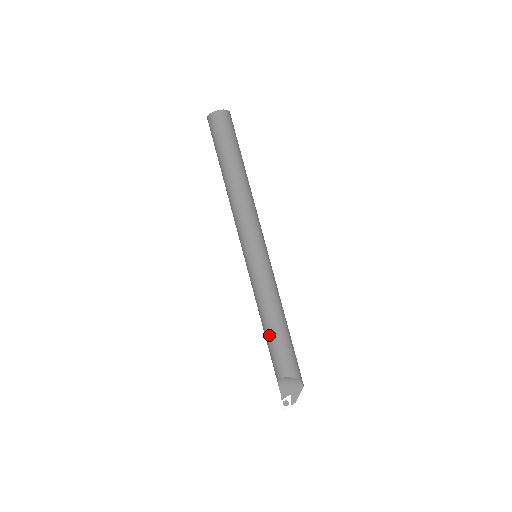
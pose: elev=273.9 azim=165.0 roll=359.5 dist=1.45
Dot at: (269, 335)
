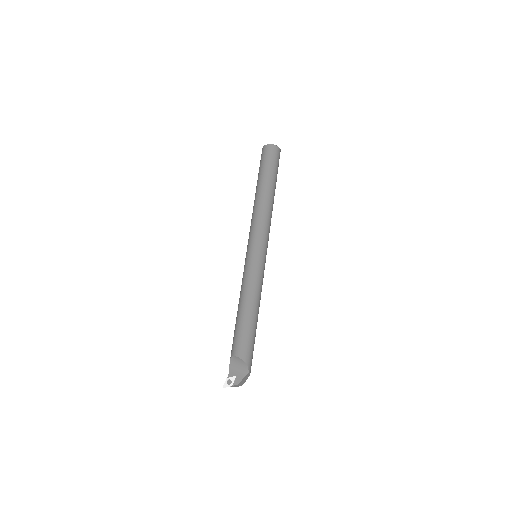
Dot at: (238, 318)
